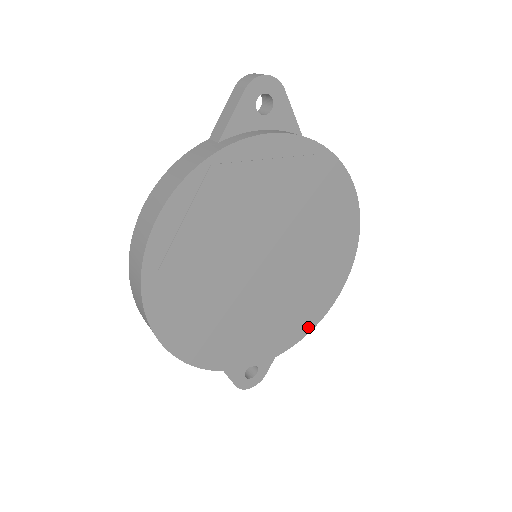
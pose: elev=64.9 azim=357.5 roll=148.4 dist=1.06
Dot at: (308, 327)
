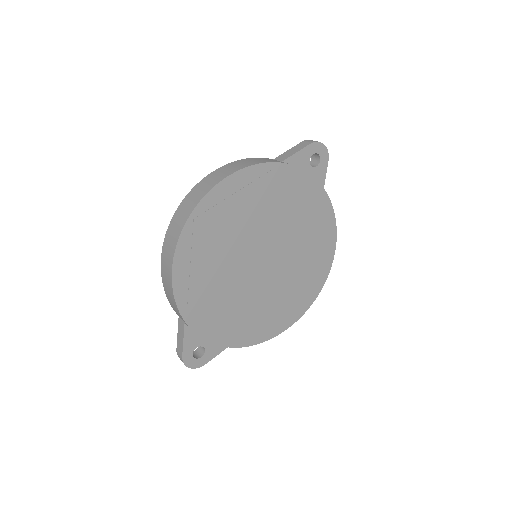
Dot at: (258, 339)
